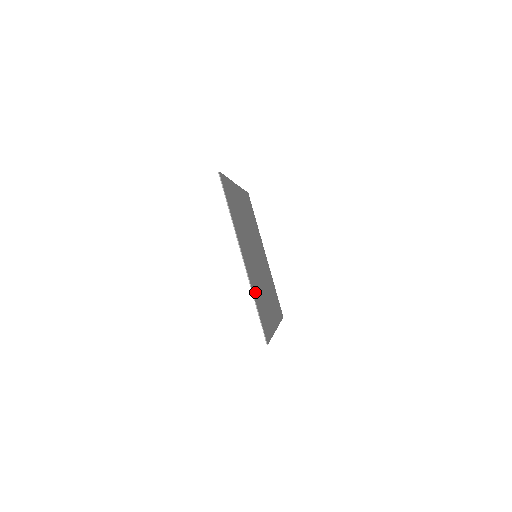
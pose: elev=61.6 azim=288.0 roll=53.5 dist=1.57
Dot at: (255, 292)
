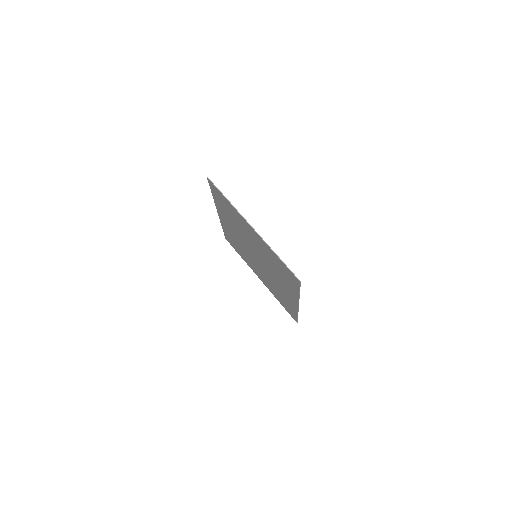
Dot at: (271, 253)
